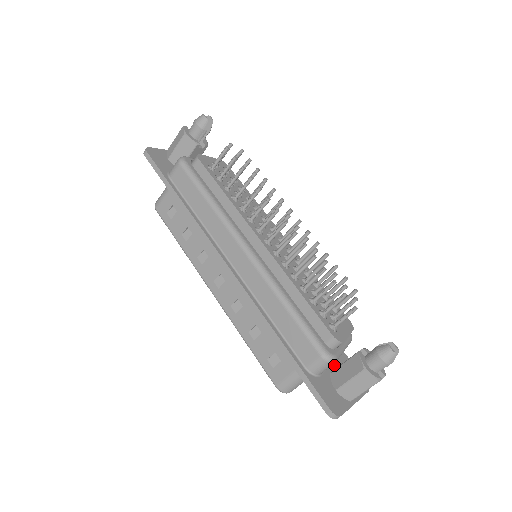
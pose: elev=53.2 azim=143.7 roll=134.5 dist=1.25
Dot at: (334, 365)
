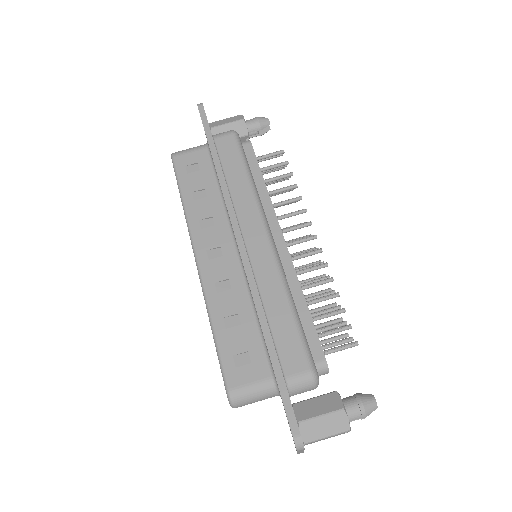
Dot at: occluded
